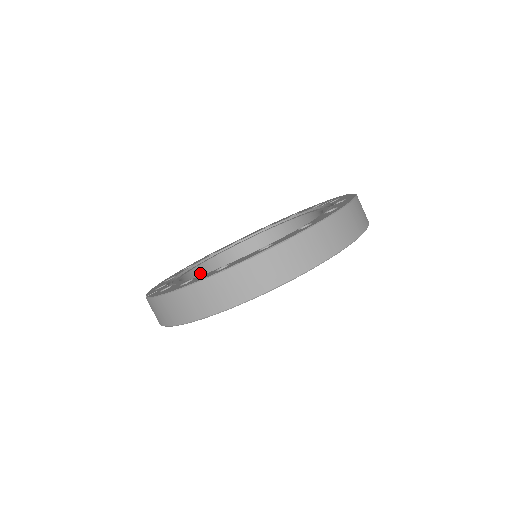
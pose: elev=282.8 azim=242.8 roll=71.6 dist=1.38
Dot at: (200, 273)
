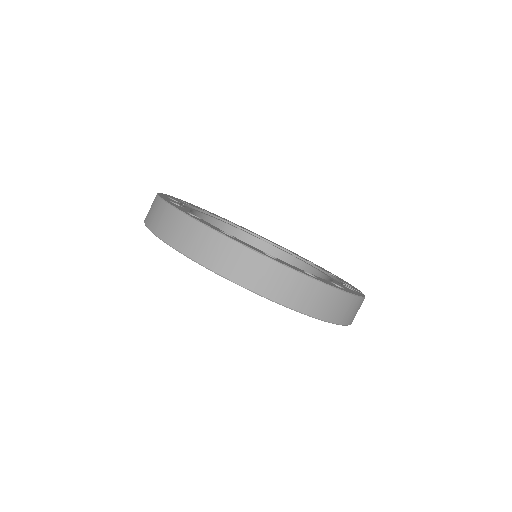
Dot at: (228, 232)
